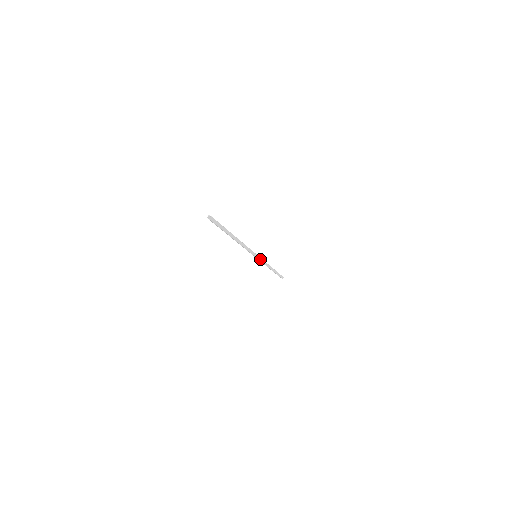
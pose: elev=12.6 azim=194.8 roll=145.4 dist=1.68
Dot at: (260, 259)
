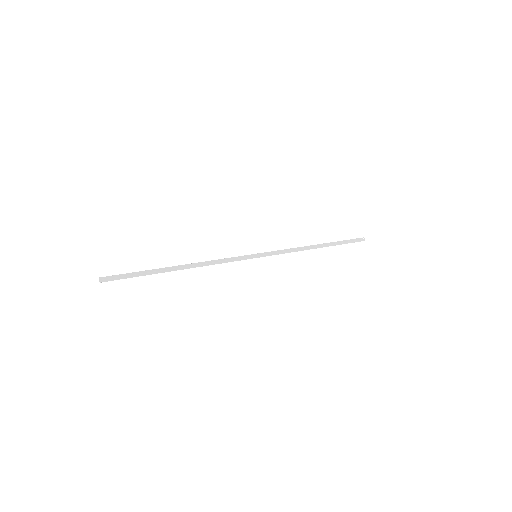
Dot at: (269, 254)
